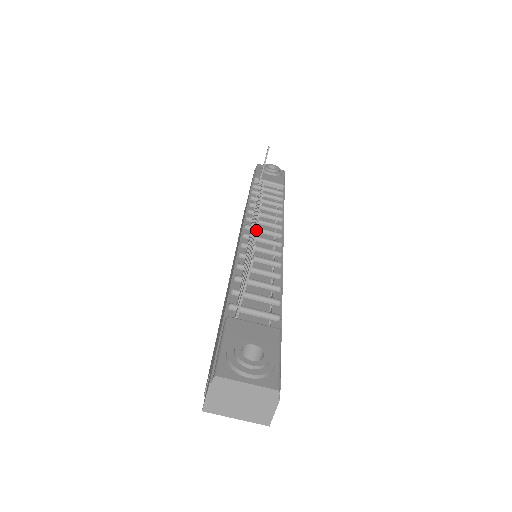
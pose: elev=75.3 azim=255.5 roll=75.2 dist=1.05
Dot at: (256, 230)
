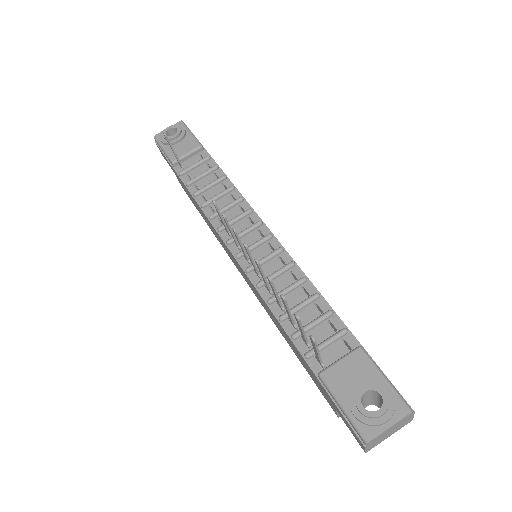
Dot at: (272, 284)
